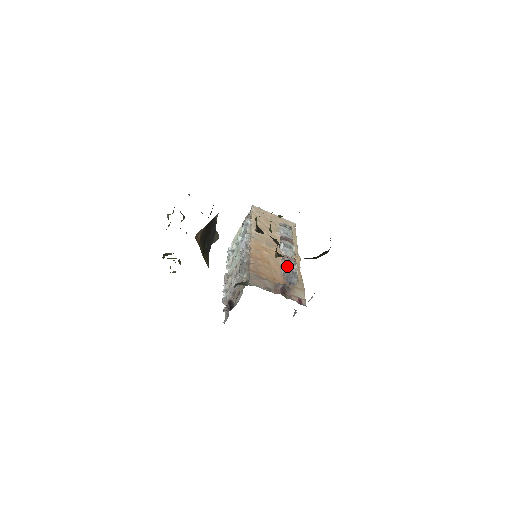
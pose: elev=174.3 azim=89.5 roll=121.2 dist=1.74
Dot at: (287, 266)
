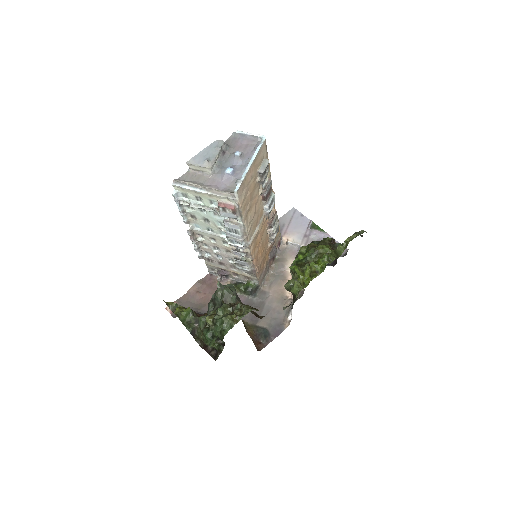
Dot at: occluded
